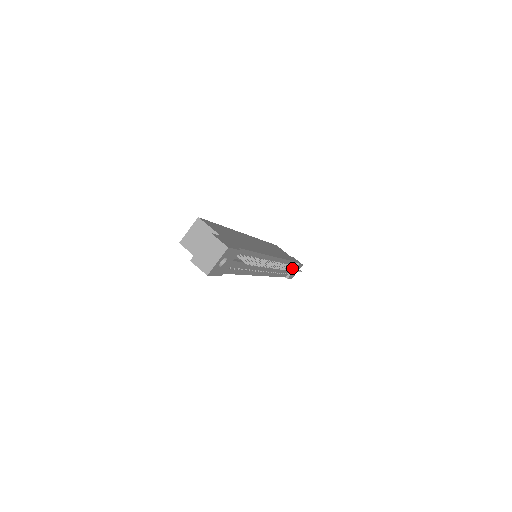
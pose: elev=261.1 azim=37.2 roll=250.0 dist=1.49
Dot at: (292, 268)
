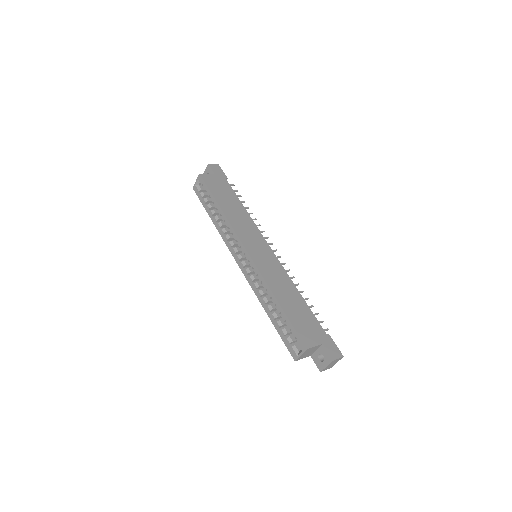
Dot at: (246, 208)
